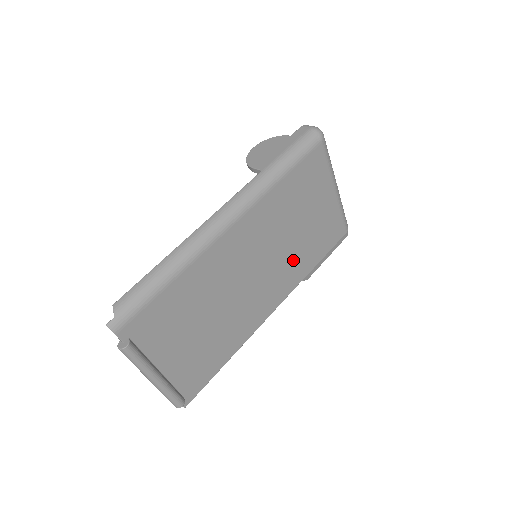
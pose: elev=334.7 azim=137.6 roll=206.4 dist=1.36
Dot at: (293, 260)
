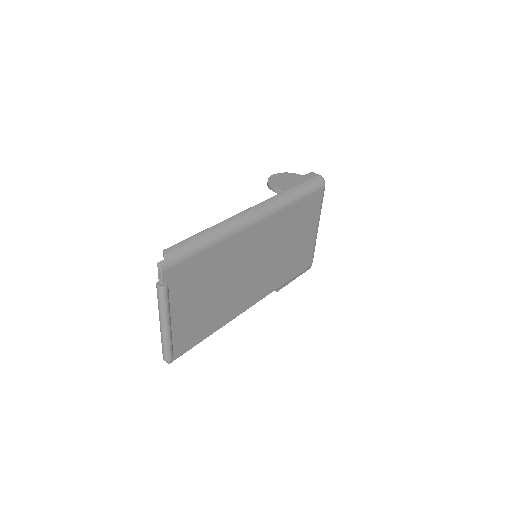
Dot at: (276, 270)
